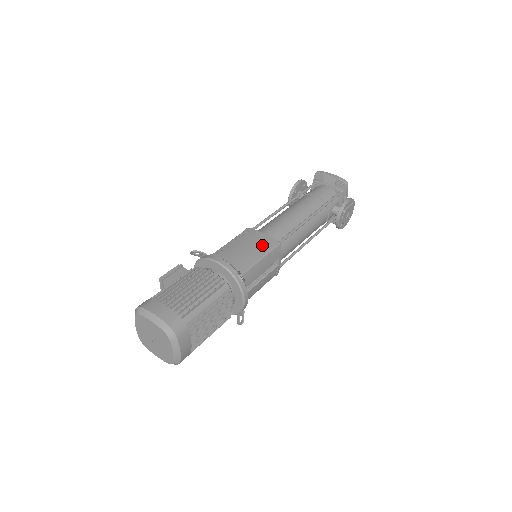
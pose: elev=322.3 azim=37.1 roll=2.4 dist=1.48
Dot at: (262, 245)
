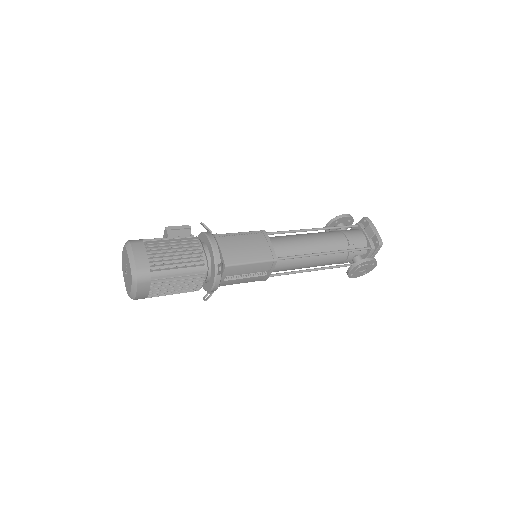
Dot at: (261, 252)
